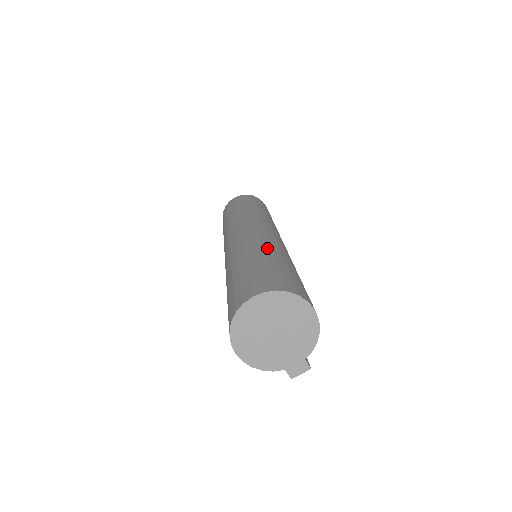
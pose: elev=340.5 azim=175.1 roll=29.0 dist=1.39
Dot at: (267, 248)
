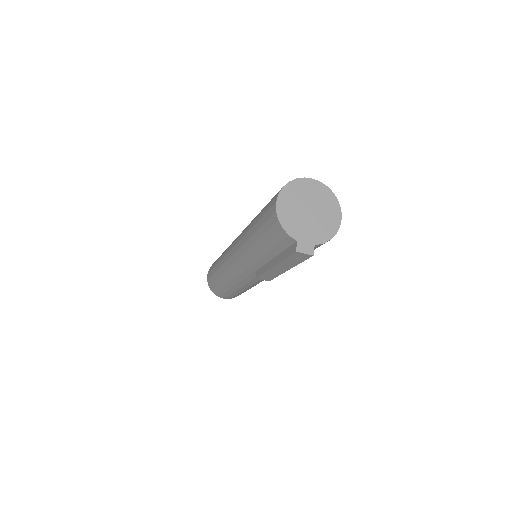
Dot at: occluded
